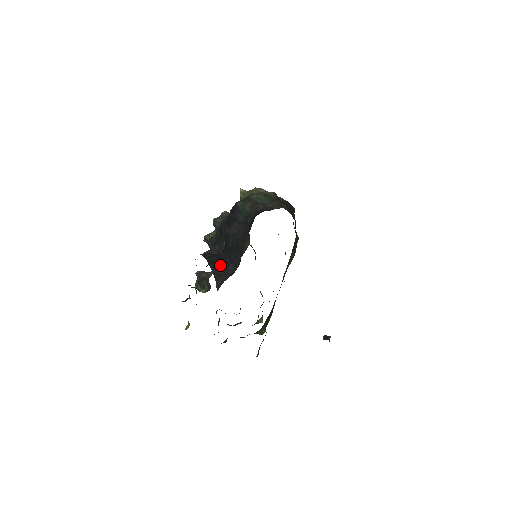
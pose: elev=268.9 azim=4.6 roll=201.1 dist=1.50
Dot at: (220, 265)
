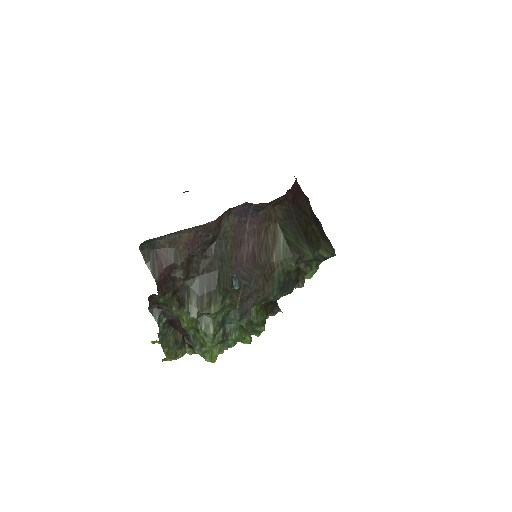
Dot at: occluded
